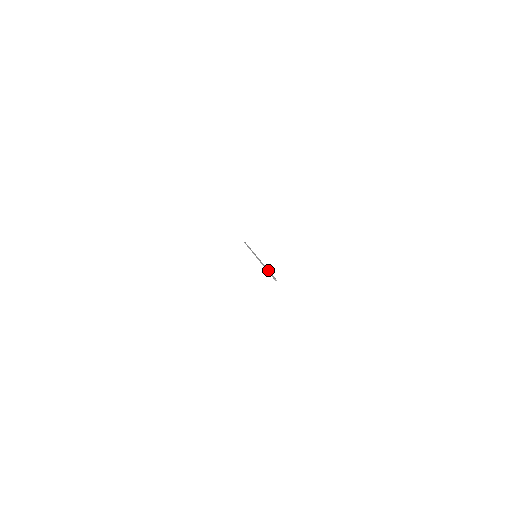
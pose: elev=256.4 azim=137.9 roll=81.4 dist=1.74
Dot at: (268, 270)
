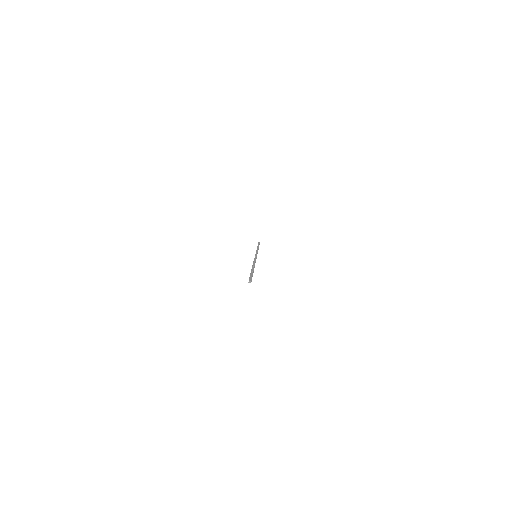
Dot at: occluded
